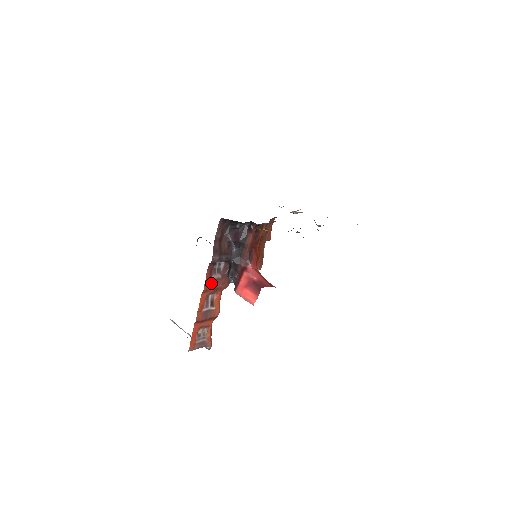
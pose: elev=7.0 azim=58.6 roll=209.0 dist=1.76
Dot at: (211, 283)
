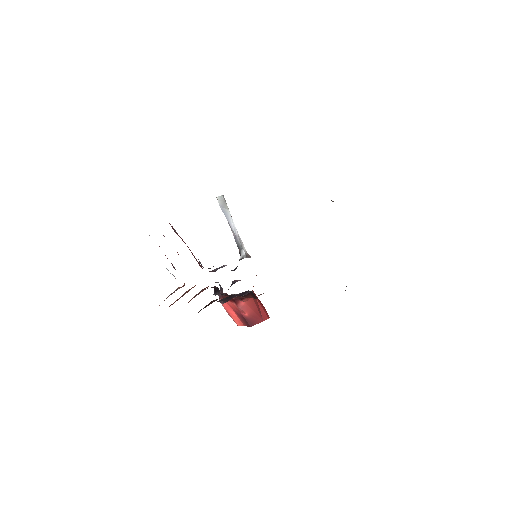
Dot at: (190, 300)
